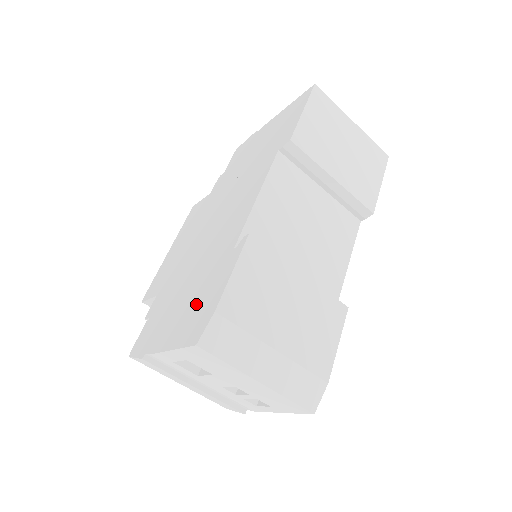
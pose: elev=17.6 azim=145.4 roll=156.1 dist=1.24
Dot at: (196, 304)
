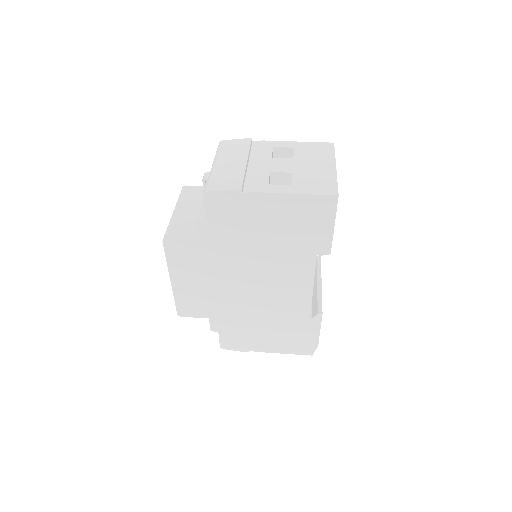
Dot at: (292, 338)
